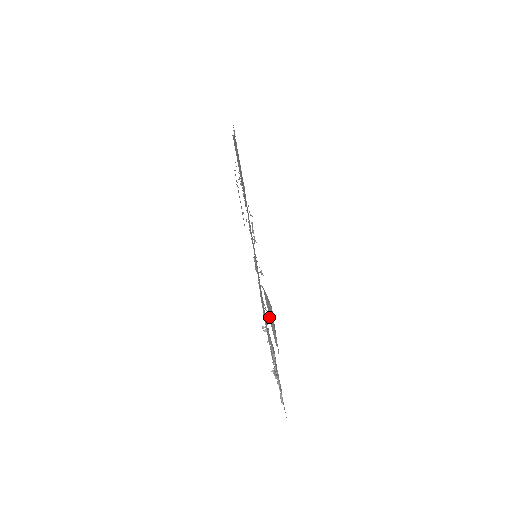
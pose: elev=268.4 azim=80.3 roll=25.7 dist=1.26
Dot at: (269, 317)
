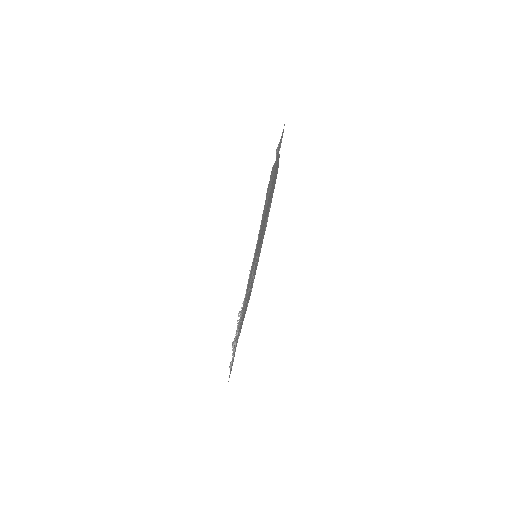
Dot at: occluded
